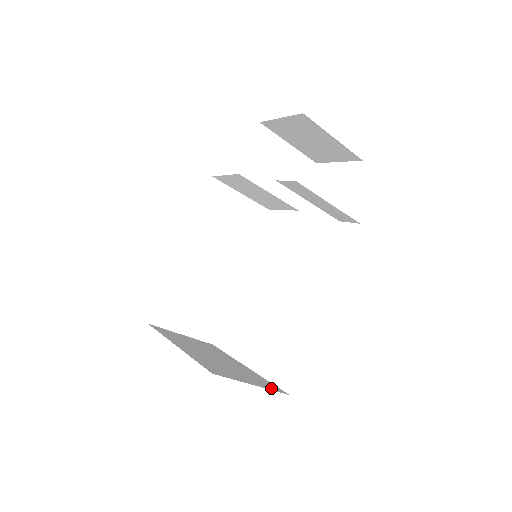
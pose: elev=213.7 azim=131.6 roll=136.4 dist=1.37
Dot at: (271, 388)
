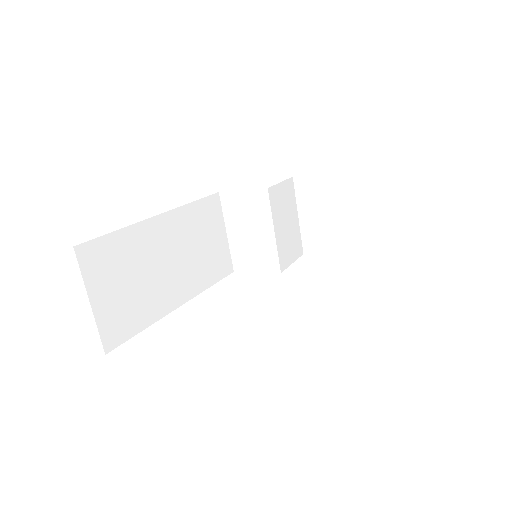
Dot at: occluded
